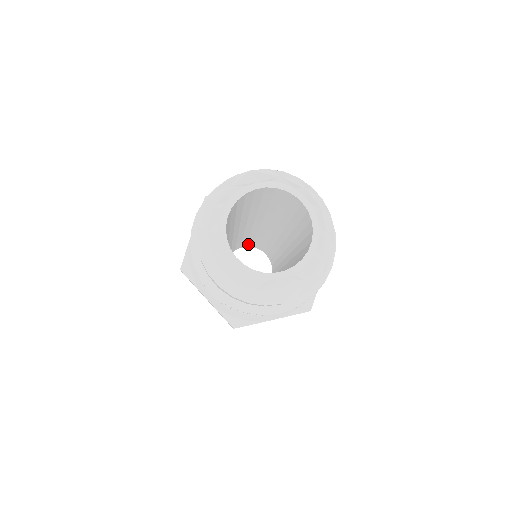
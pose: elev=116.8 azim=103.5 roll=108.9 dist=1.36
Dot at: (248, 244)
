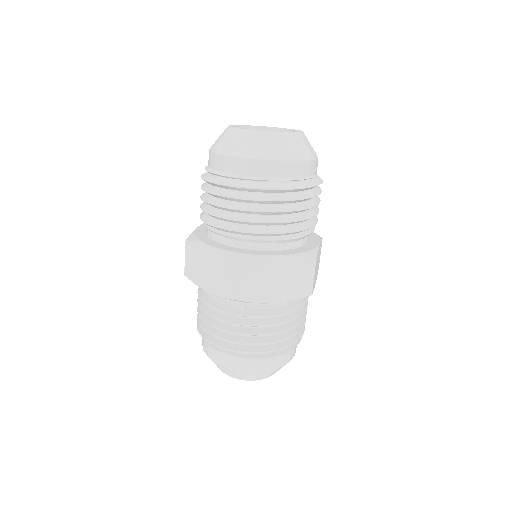
Dot at: occluded
